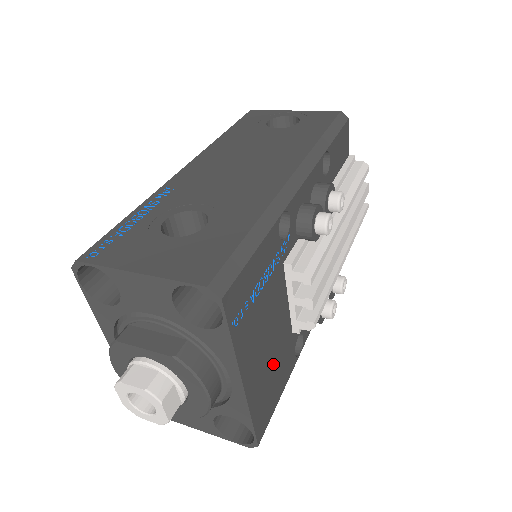
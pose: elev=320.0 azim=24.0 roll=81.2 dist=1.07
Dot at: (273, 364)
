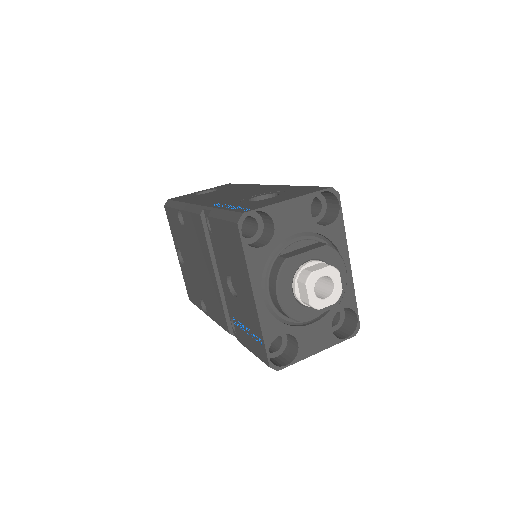
Dot at: occluded
